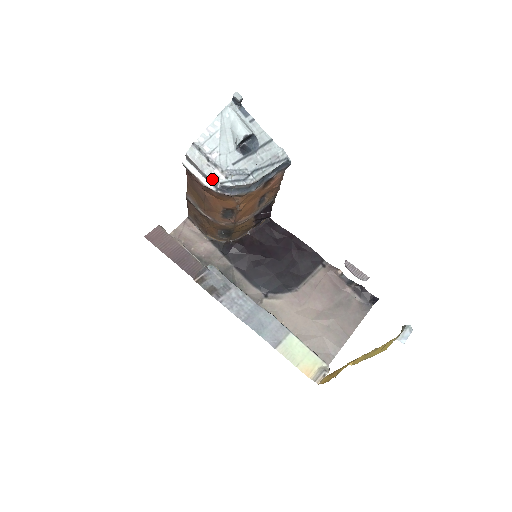
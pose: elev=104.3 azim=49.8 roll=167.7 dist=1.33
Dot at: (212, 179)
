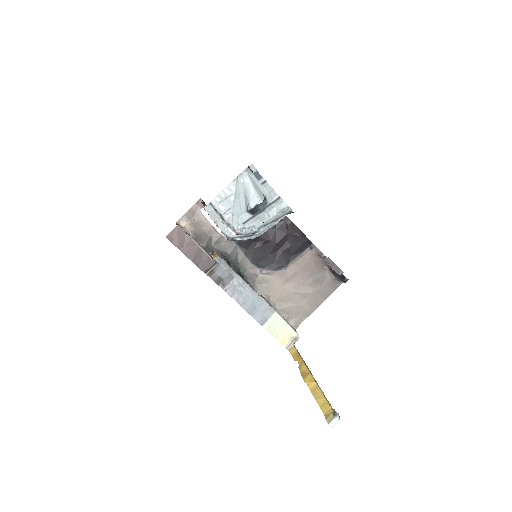
Dot at: (225, 234)
